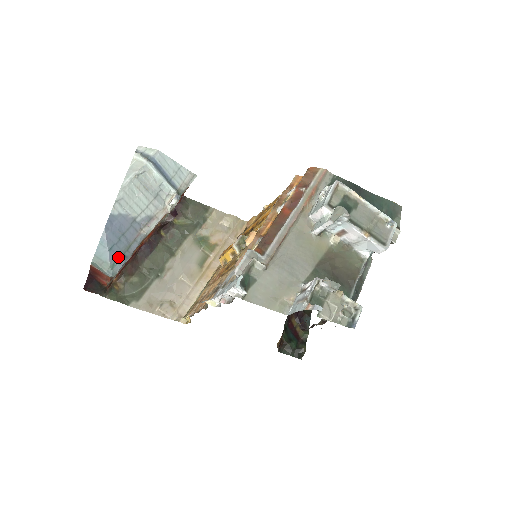
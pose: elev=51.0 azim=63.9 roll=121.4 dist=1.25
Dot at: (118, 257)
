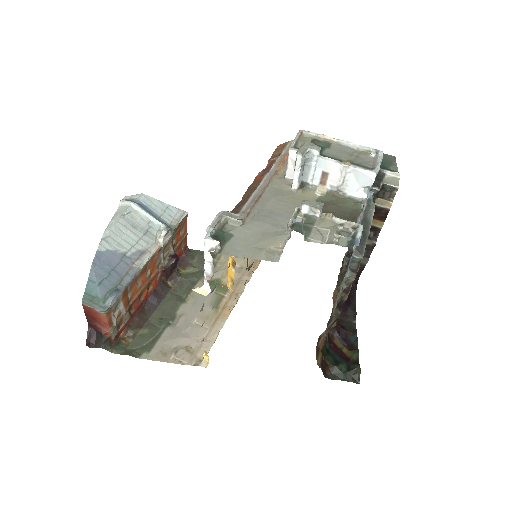
Dot at: (109, 291)
